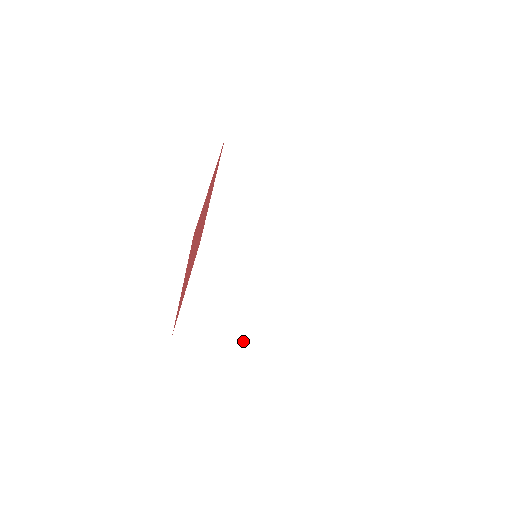
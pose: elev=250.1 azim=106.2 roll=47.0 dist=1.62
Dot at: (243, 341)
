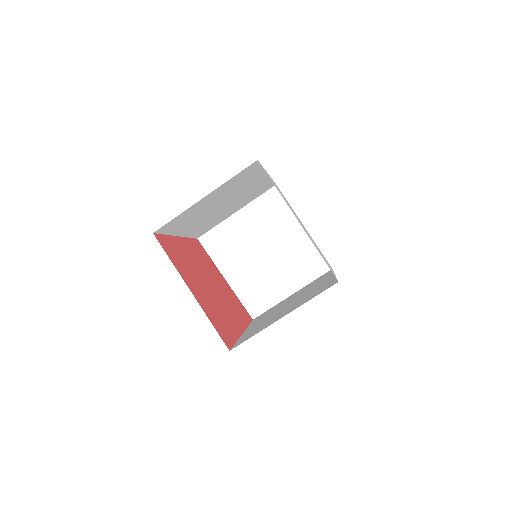
Dot at: (295, 280)
